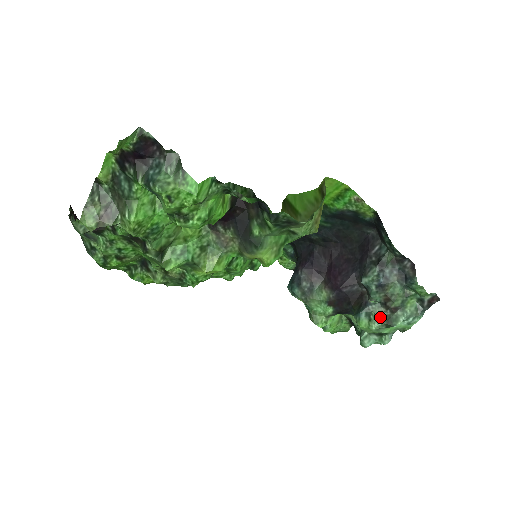
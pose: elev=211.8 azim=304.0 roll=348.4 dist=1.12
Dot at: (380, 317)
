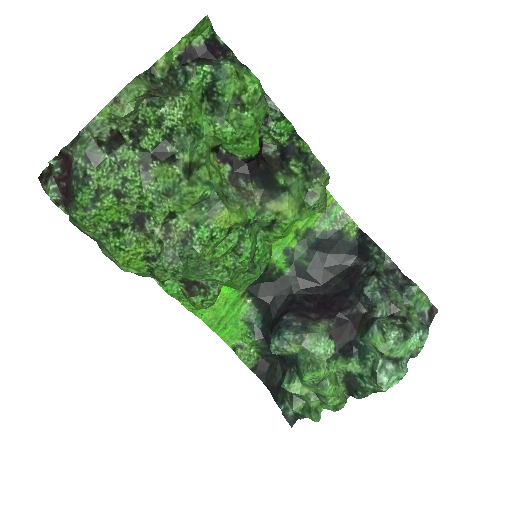
Dot at: (394, 326)
